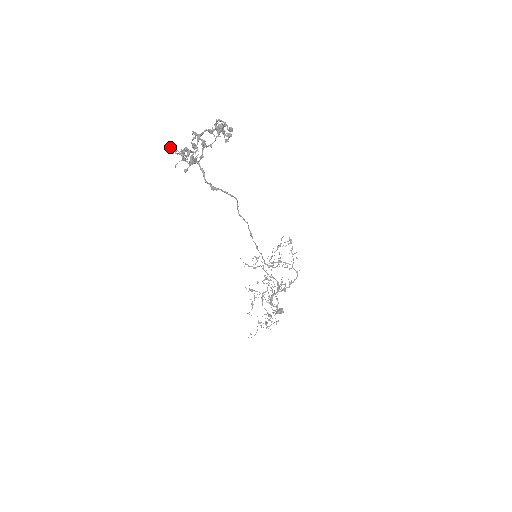
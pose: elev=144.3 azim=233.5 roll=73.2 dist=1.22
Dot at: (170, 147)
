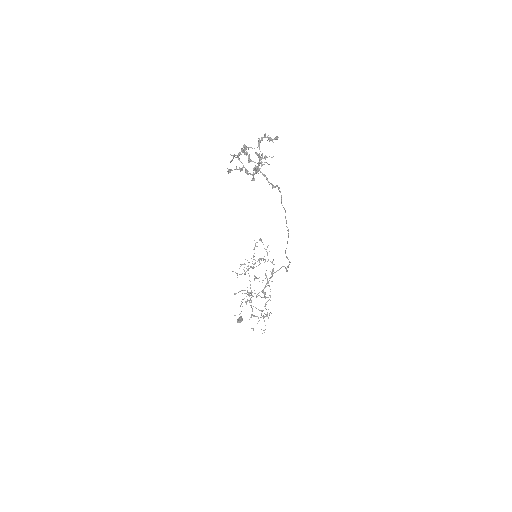
Dot at: (228, 169)
